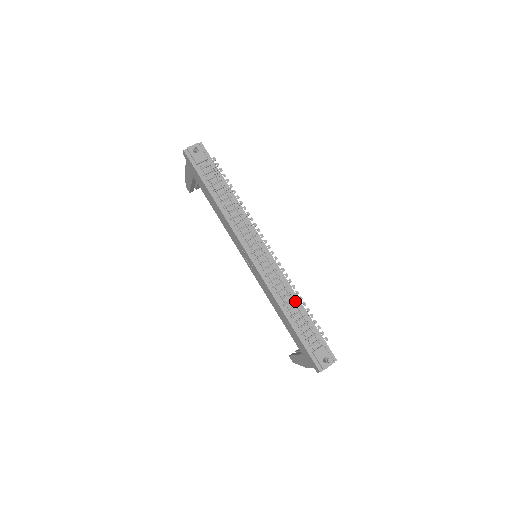
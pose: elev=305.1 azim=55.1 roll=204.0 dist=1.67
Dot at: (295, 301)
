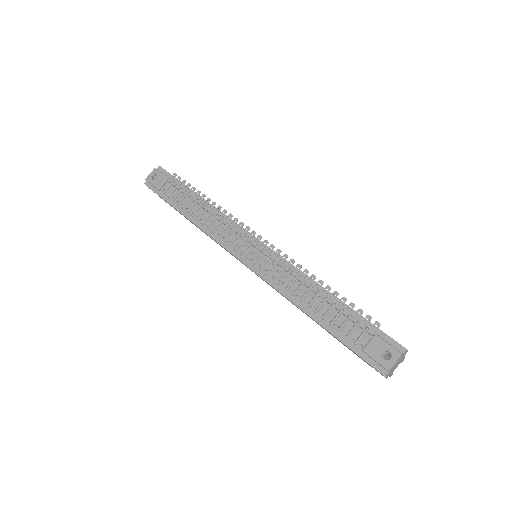
Dot at: (314, 289)
